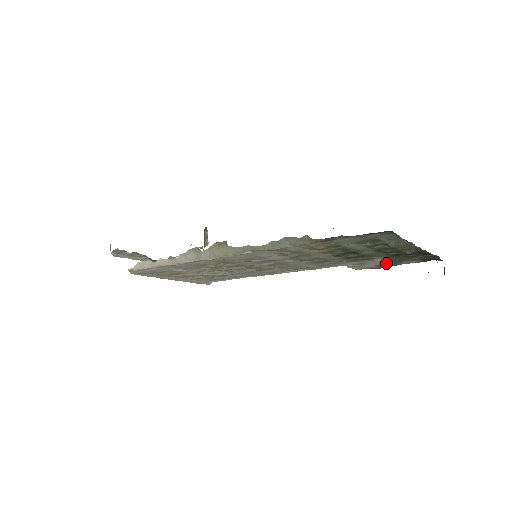
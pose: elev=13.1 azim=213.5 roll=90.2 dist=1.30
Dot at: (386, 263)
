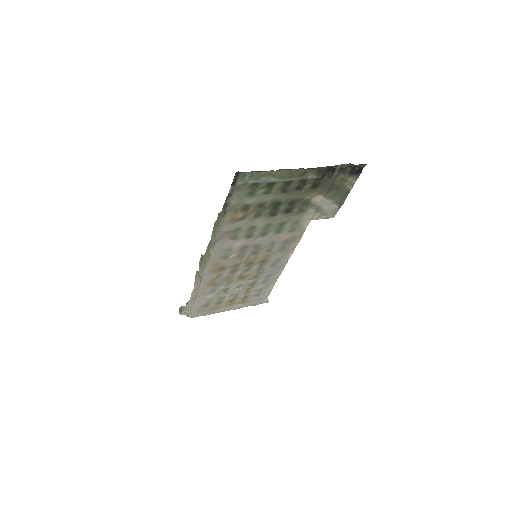
Dot at: (336, 197)
